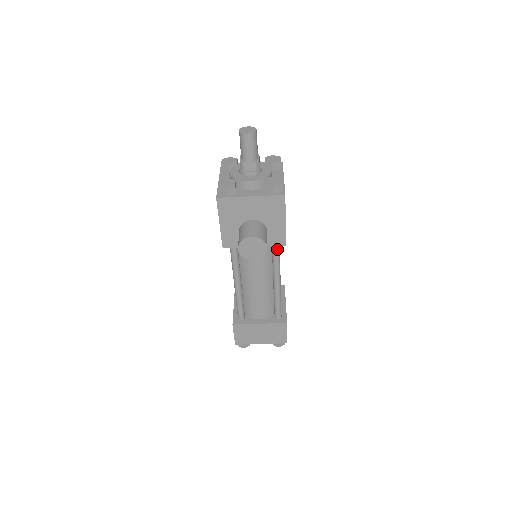
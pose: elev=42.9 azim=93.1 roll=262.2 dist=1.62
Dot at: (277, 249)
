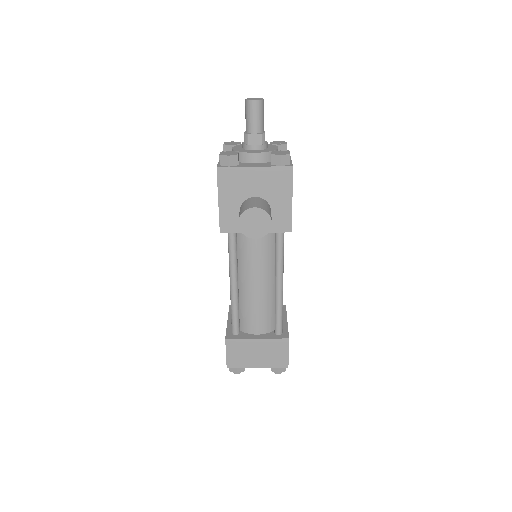
Dot at: (281, 239)
